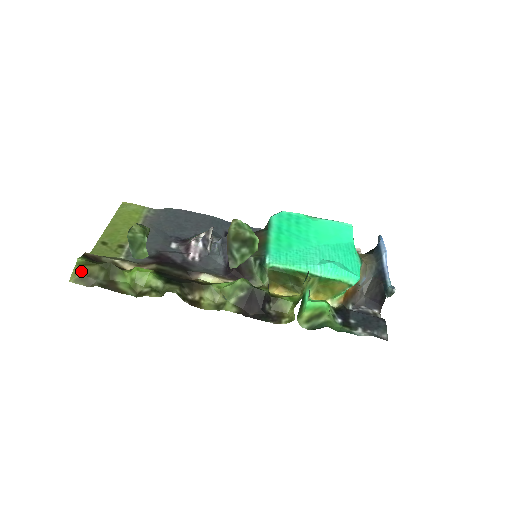
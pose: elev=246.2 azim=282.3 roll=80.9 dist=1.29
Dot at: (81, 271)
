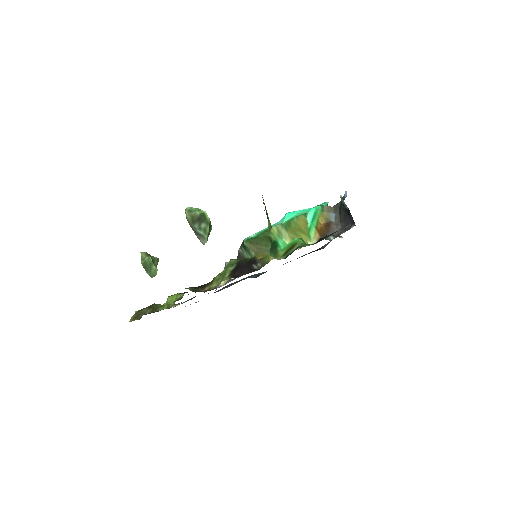
Dot at: (136, 314)
